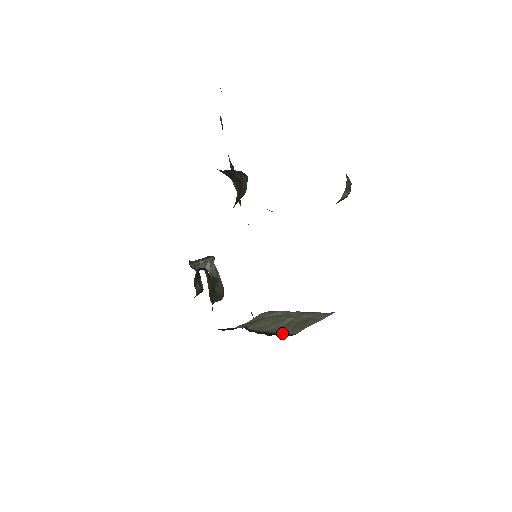
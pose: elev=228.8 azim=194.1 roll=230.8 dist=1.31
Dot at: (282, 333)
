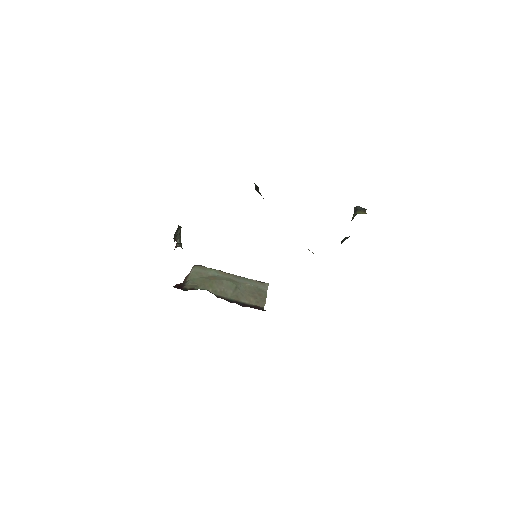
Dot at: (252, 305)
